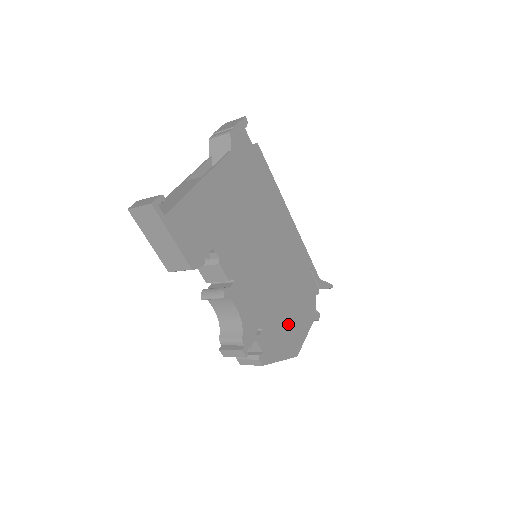
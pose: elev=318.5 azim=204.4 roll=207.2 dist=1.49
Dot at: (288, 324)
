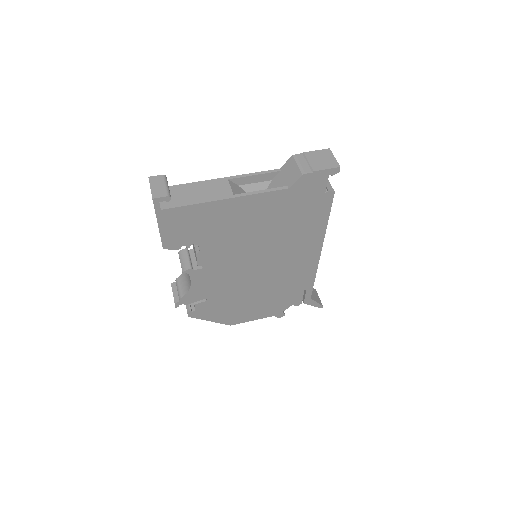
Dot at: (240, 308)
